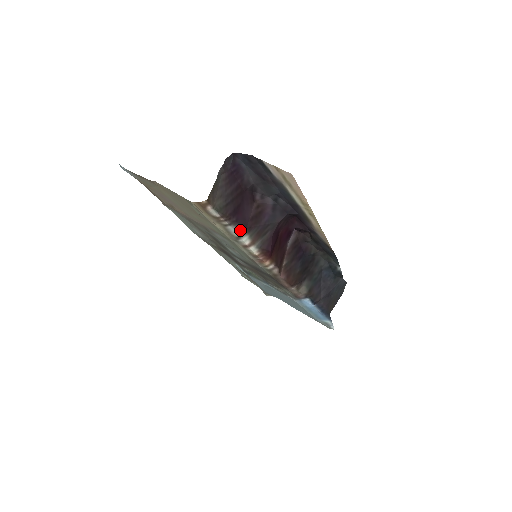
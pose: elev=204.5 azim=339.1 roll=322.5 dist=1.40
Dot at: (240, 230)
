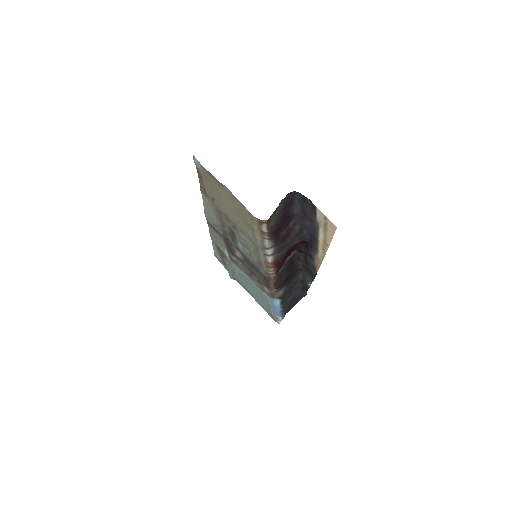
Dot at: (271, 244)
